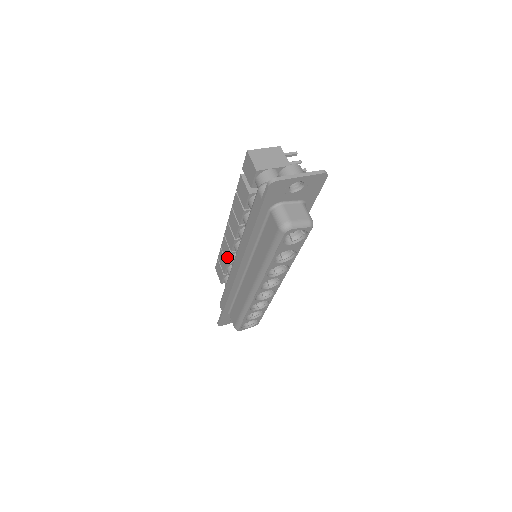
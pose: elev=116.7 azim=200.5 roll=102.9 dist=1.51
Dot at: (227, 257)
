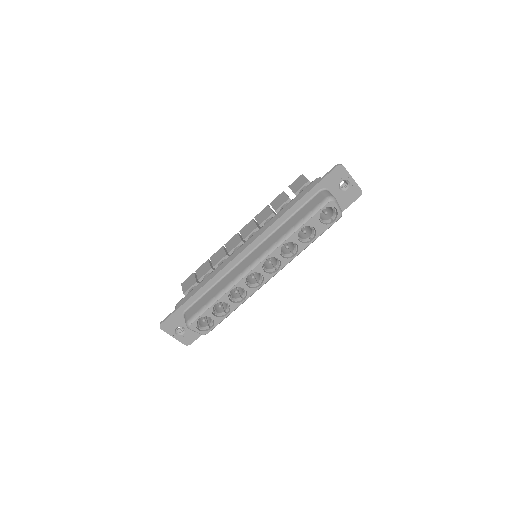
Dot at: (217, 261)
